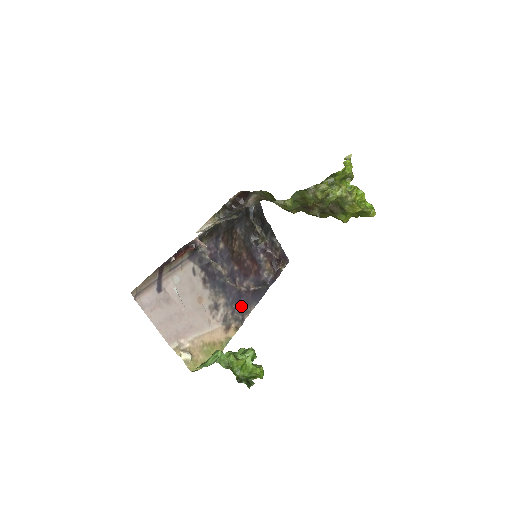
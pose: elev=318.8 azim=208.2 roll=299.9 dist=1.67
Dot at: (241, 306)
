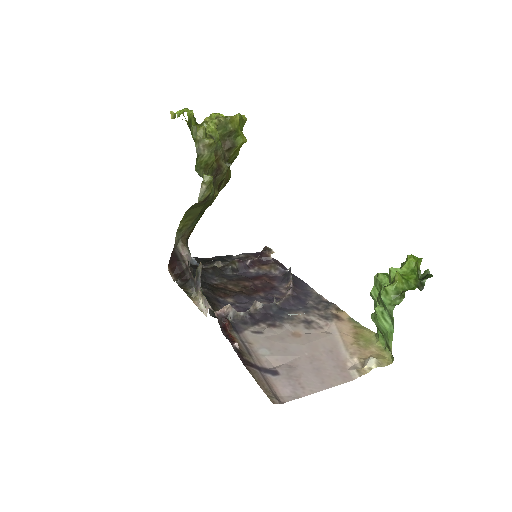
Dot at: (310, 301)
